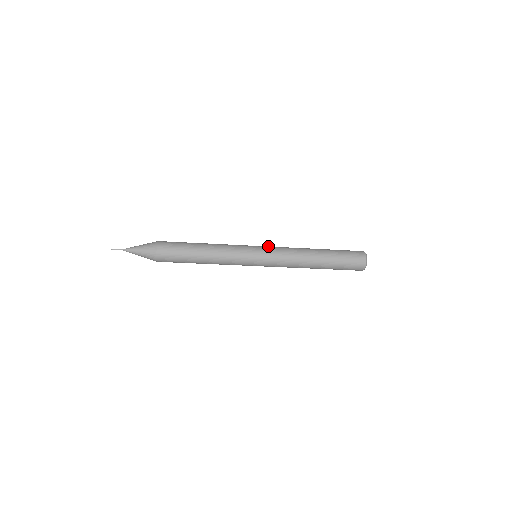
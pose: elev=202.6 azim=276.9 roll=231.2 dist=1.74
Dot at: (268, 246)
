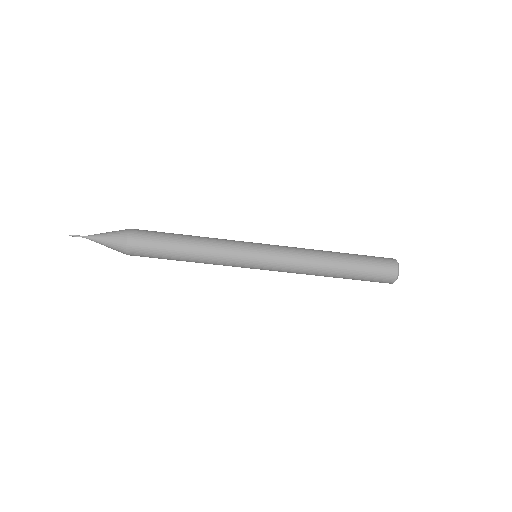
Dot at: (273, 245)
